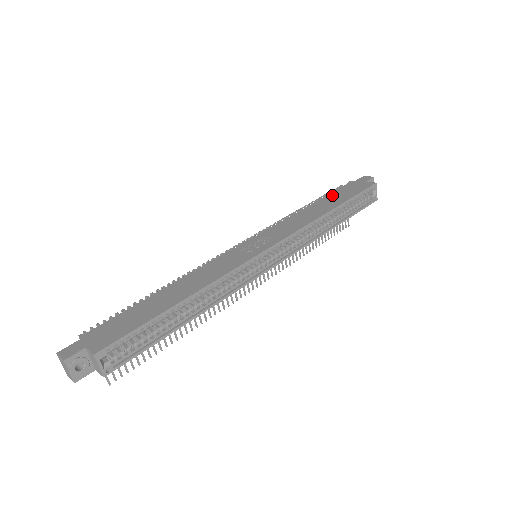
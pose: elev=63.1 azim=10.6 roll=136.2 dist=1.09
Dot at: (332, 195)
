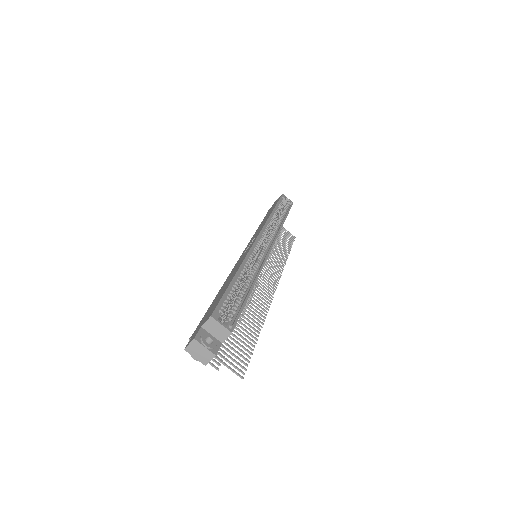
Dot at: occluded
